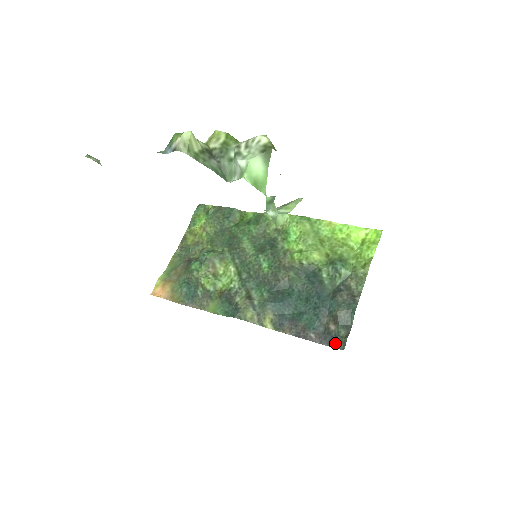
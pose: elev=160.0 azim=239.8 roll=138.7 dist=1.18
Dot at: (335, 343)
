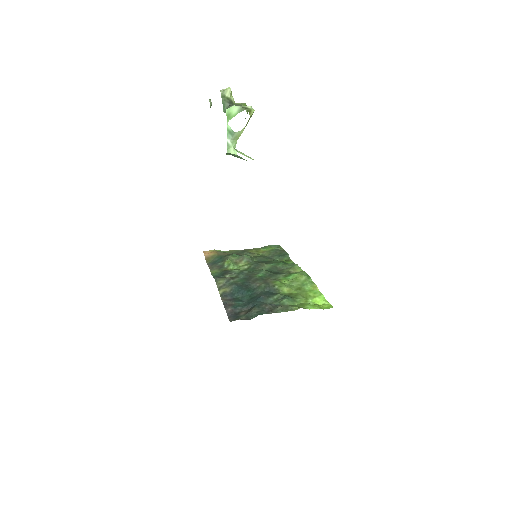
Dot at: (232, 318)
